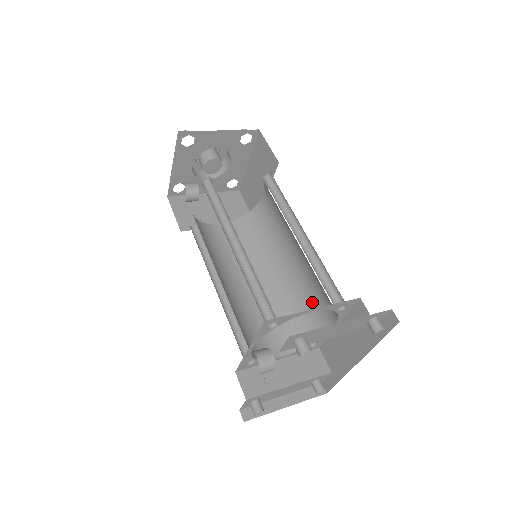
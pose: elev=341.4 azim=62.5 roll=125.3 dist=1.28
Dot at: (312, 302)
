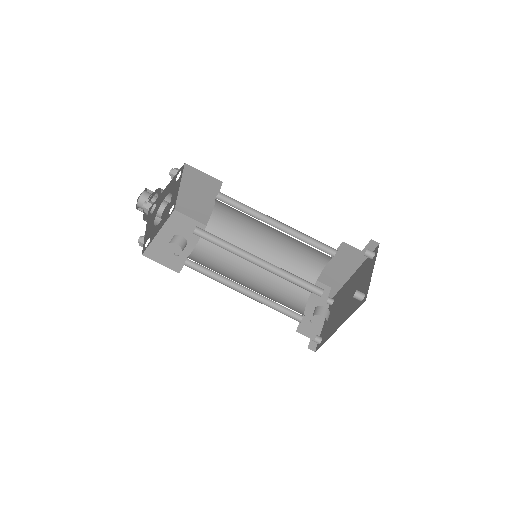
Dot at: (301, 258)
